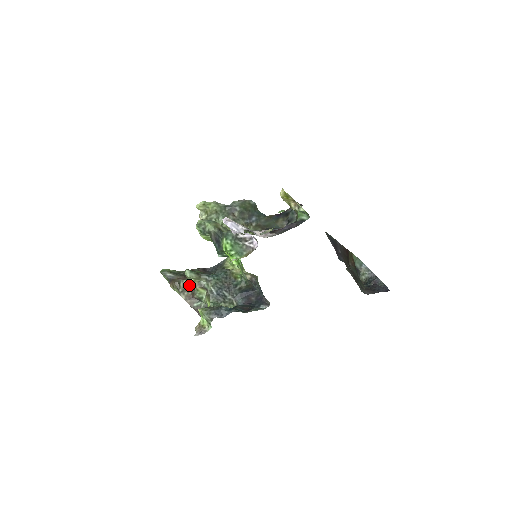
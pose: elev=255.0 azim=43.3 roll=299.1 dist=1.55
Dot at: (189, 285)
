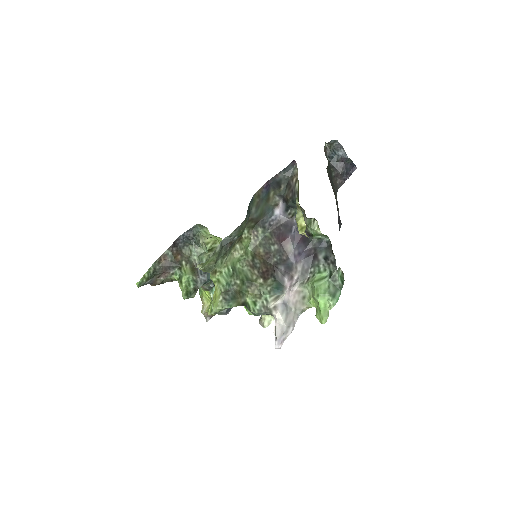
Dot at: occluded
